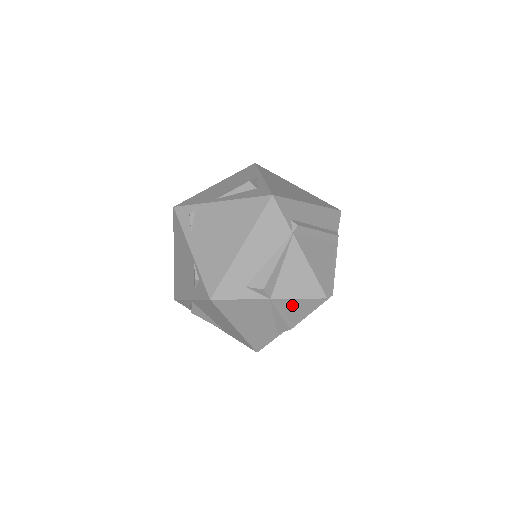
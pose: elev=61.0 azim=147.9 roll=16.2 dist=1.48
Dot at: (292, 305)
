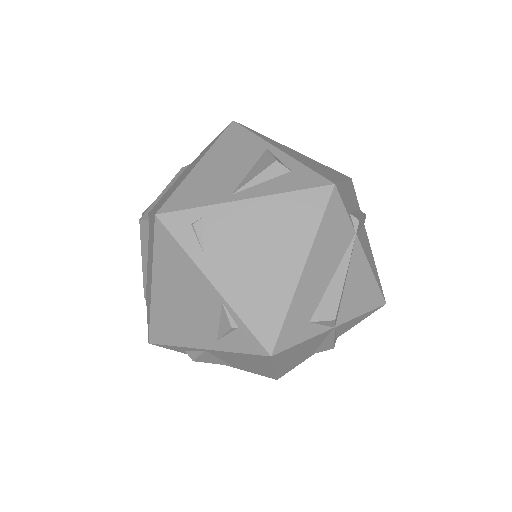
Dot at: (349, 323)
